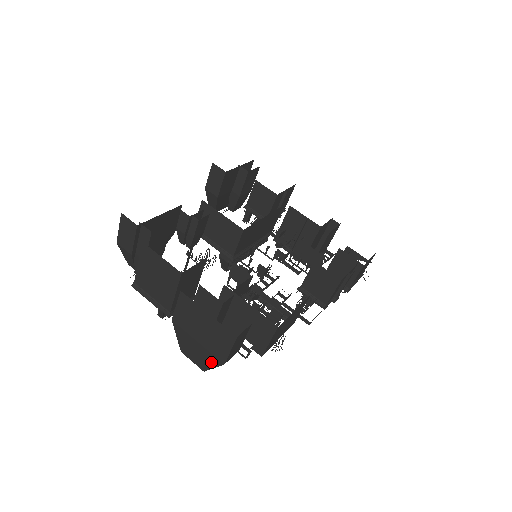
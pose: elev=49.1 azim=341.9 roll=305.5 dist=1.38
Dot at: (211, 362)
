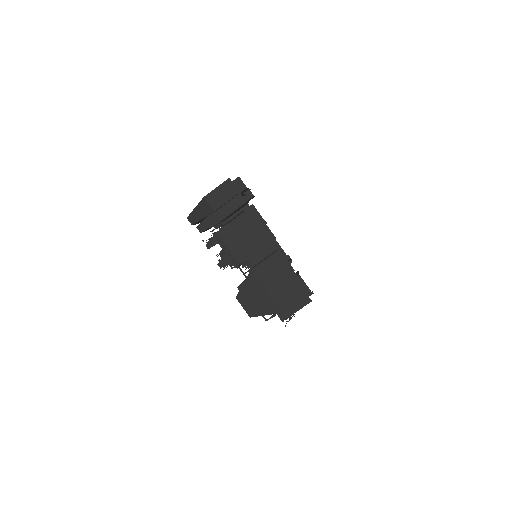
Dot at: (268, 310)
